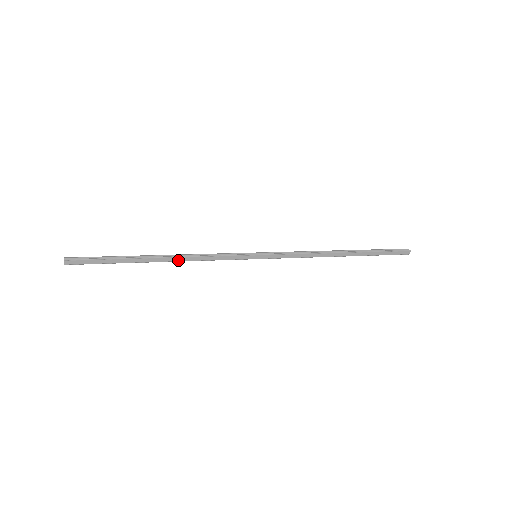
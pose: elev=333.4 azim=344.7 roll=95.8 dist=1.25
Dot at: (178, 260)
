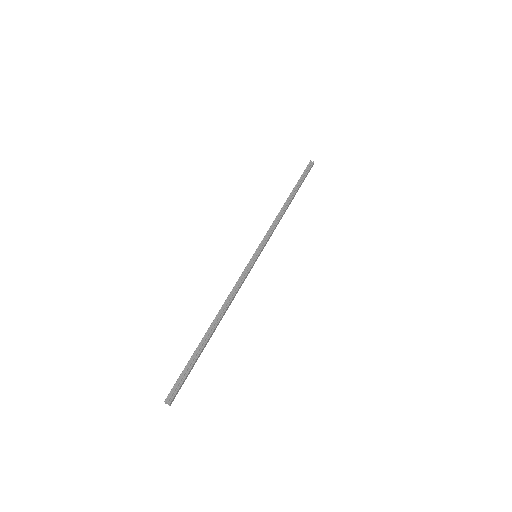
Dot at: occluded
